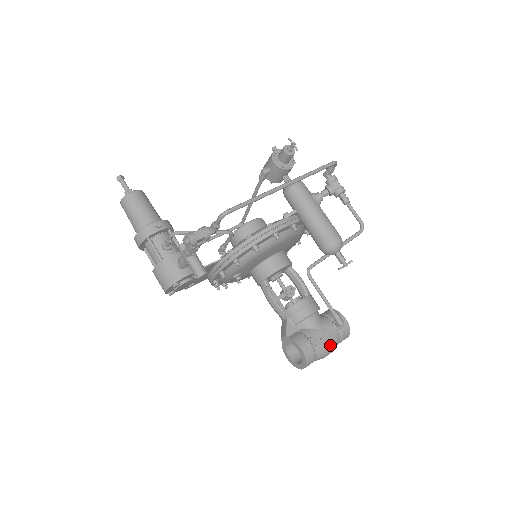
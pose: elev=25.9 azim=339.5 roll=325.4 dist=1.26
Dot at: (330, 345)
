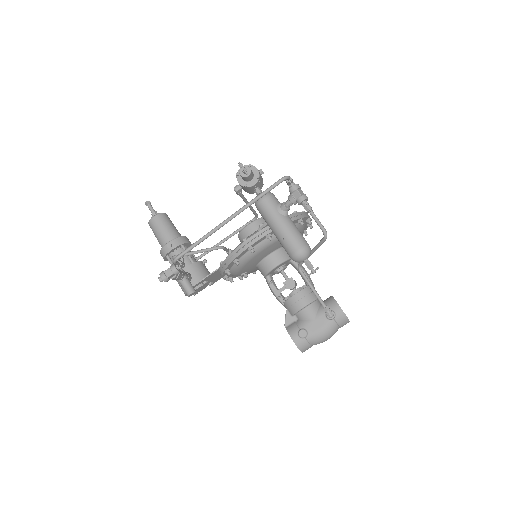
Dot at: (324, 334)
